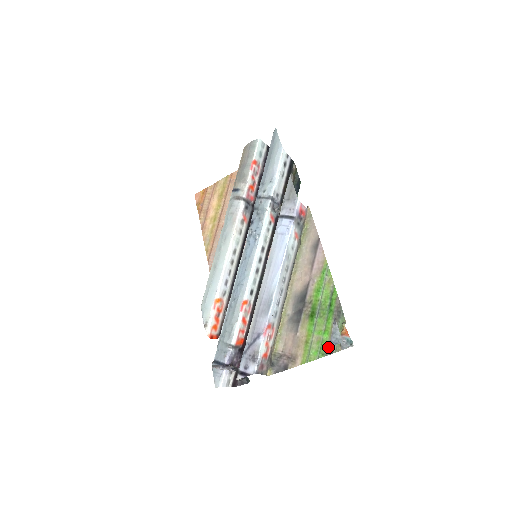
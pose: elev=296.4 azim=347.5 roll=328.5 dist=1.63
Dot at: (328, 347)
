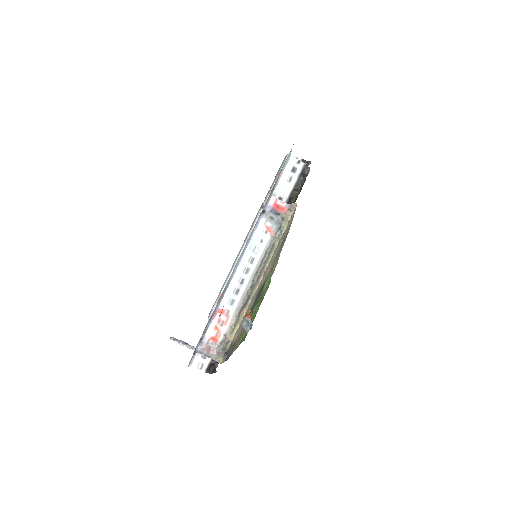
Dot at: occluded
